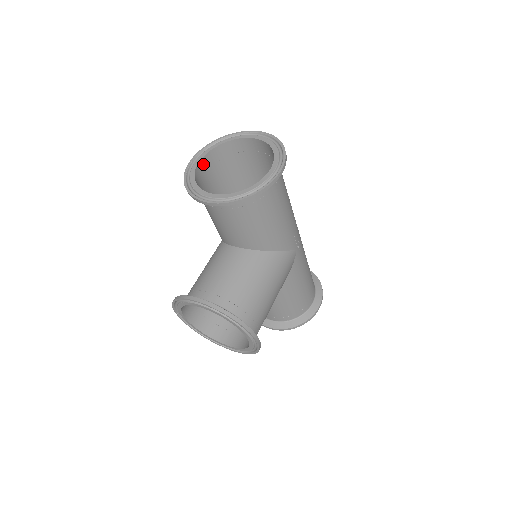
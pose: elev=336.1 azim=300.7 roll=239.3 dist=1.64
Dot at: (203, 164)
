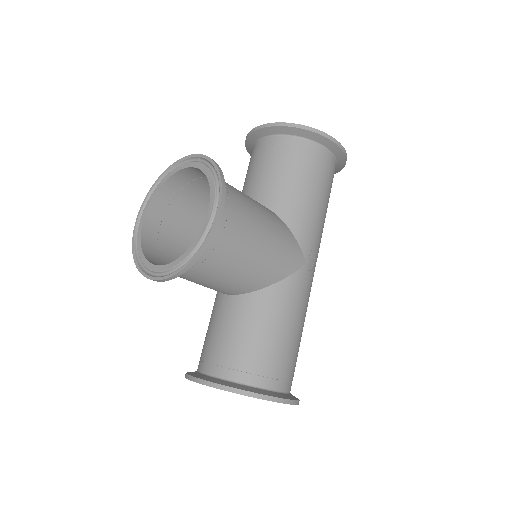
Dot at: occluded
